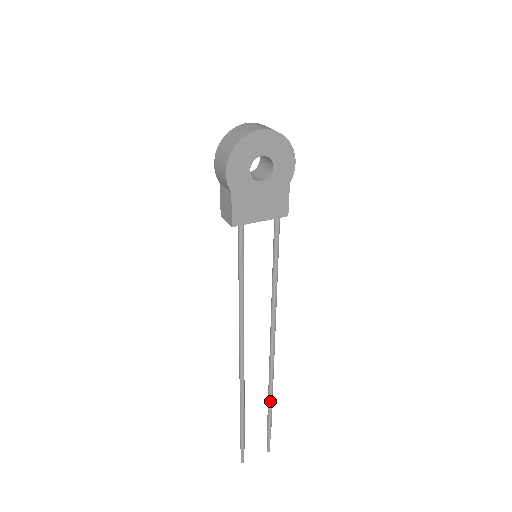
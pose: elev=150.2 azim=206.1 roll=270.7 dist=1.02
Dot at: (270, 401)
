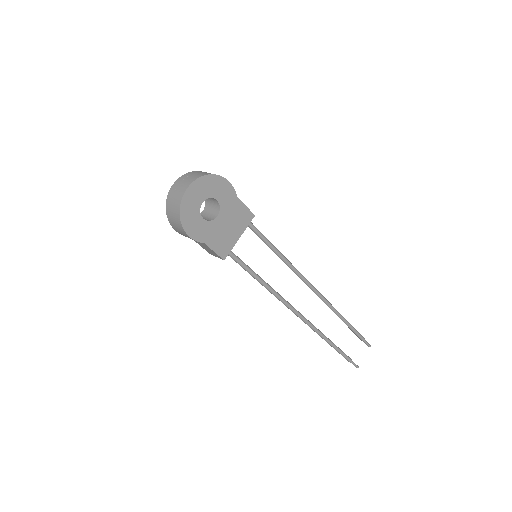
Dot at: (345, 322)
